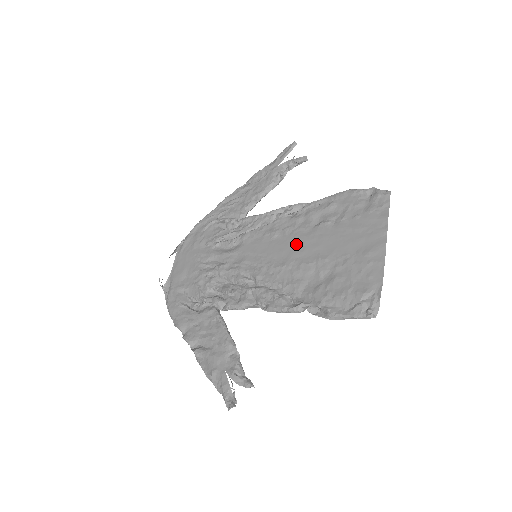
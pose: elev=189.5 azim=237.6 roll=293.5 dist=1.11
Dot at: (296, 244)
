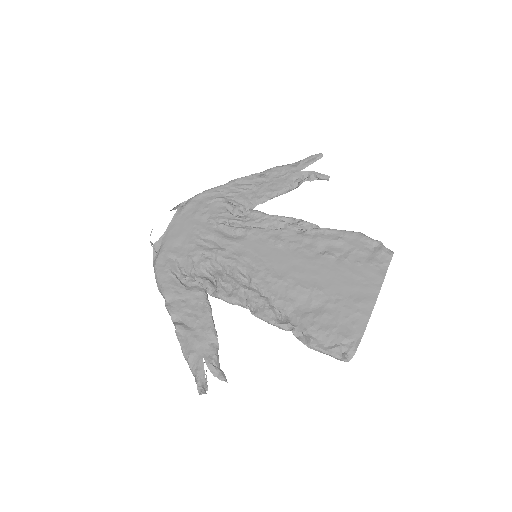
Dot at: (297, 263)
